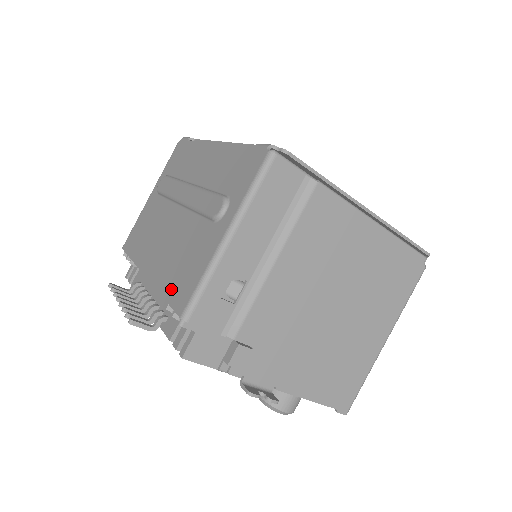
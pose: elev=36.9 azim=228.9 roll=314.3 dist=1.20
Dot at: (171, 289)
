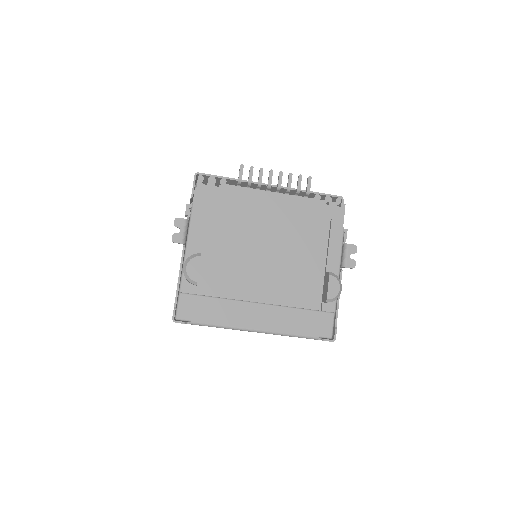
Dot at: (315, 194)
